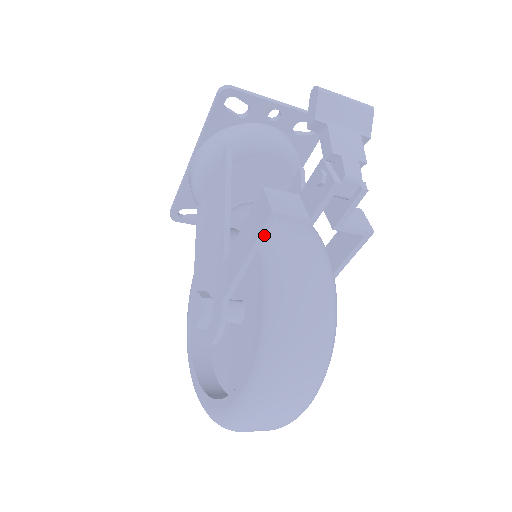
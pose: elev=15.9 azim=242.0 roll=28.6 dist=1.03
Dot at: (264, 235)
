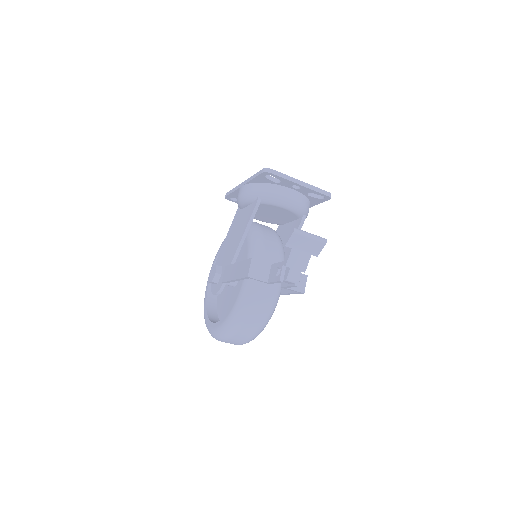
Dot at: occluded
